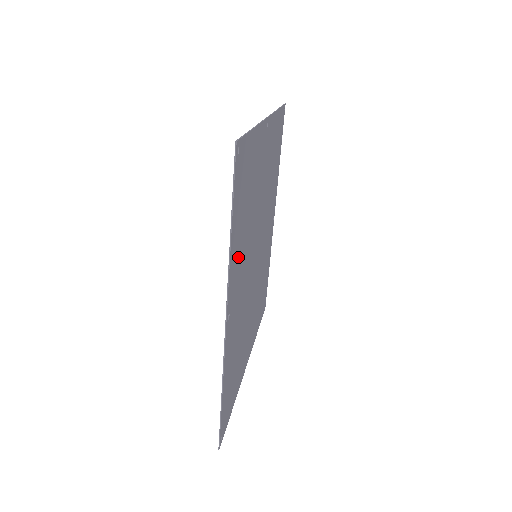
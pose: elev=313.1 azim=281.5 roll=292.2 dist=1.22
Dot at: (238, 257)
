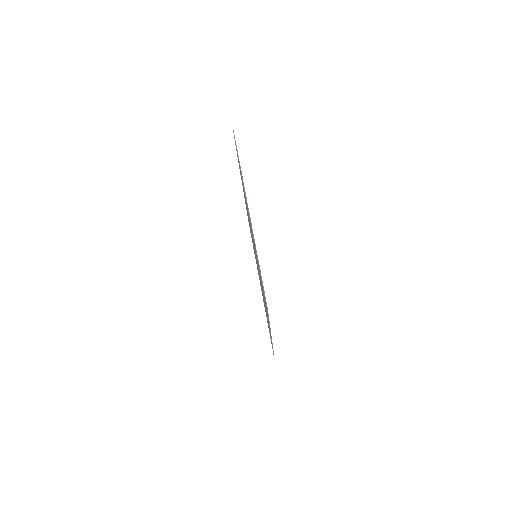
Dot at: occluded
